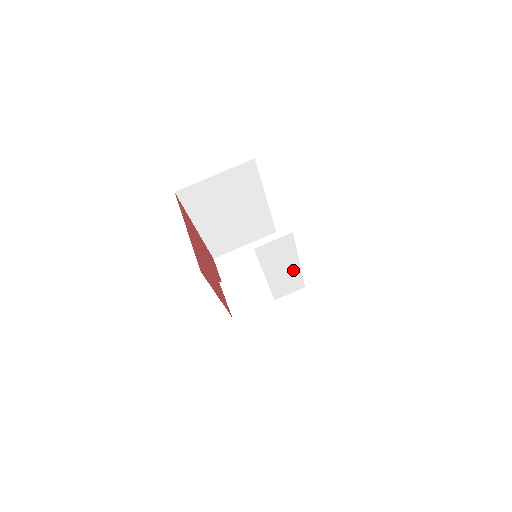
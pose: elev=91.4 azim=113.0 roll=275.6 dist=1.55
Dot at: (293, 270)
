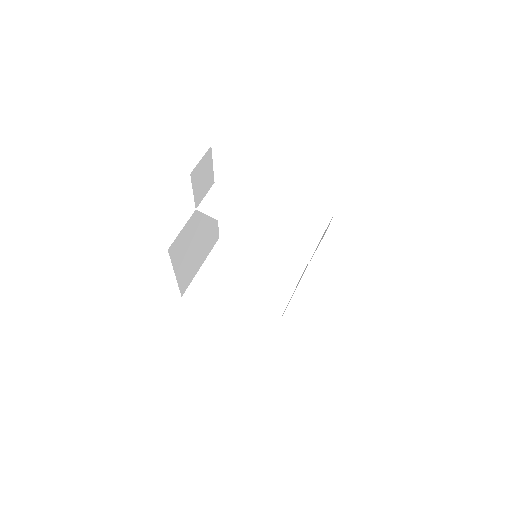
Dot at: (273, 219)
